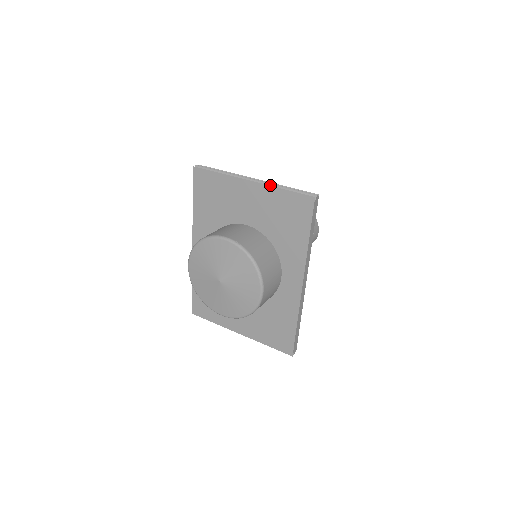
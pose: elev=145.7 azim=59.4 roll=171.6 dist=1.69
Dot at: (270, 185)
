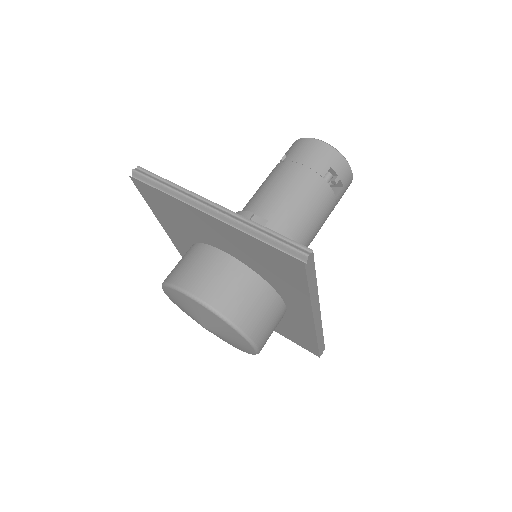
Dot at: (237, 224)
